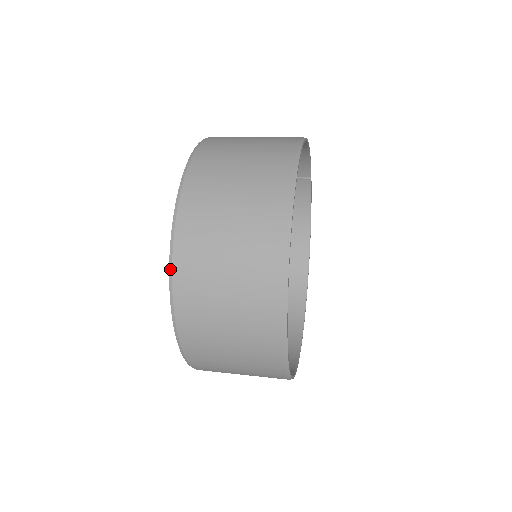
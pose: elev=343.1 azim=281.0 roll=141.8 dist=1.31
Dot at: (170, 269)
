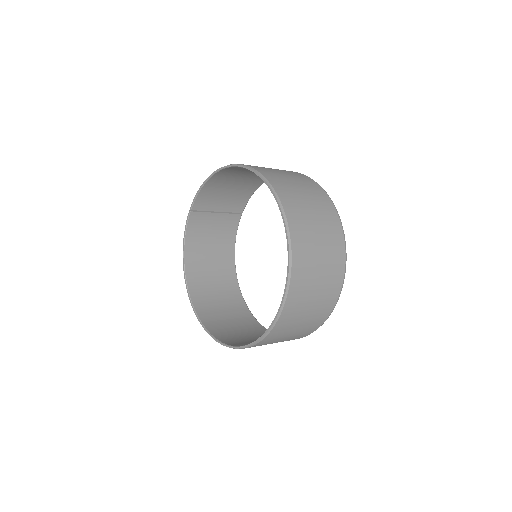
Dot at: (288, 233)
